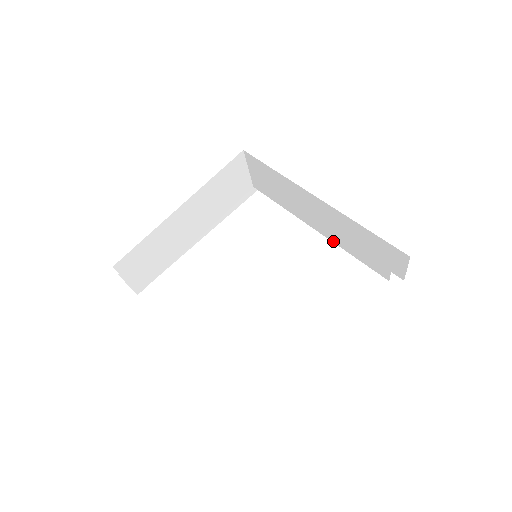
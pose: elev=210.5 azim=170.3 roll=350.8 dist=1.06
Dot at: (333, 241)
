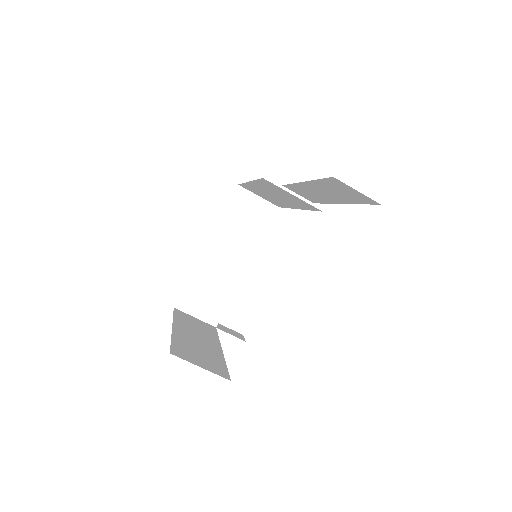
Dot at: (301, 209)
